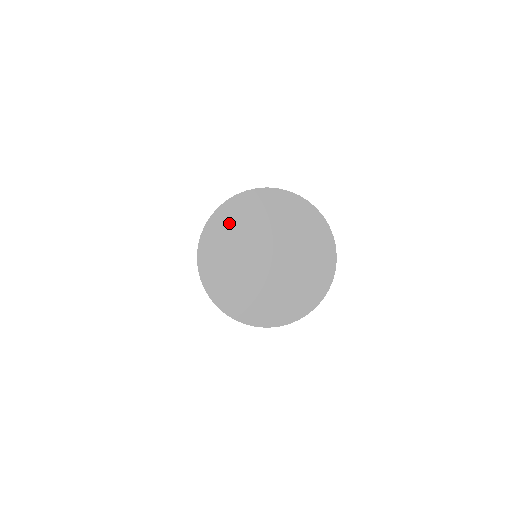
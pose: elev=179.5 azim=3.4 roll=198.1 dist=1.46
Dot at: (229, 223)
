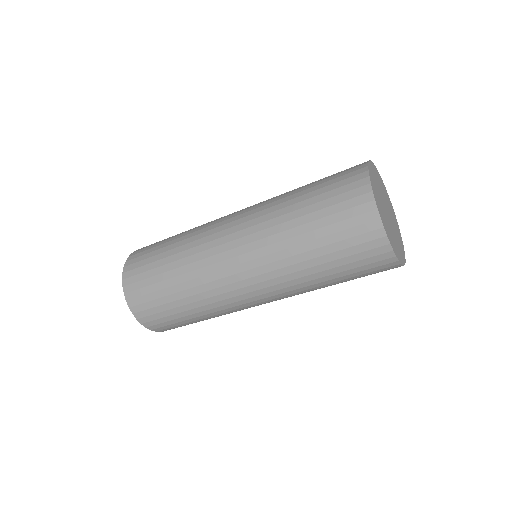
Dot at: (375, 188)
